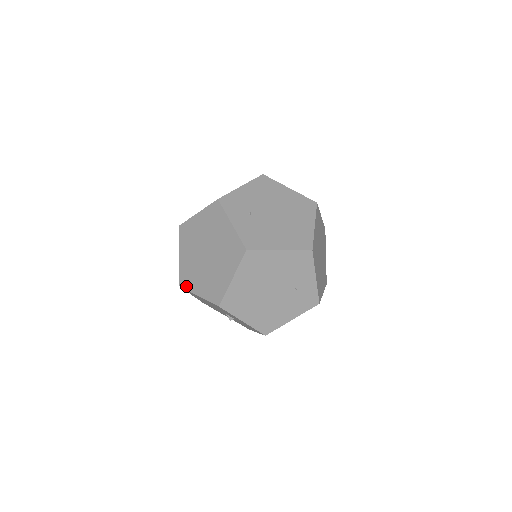
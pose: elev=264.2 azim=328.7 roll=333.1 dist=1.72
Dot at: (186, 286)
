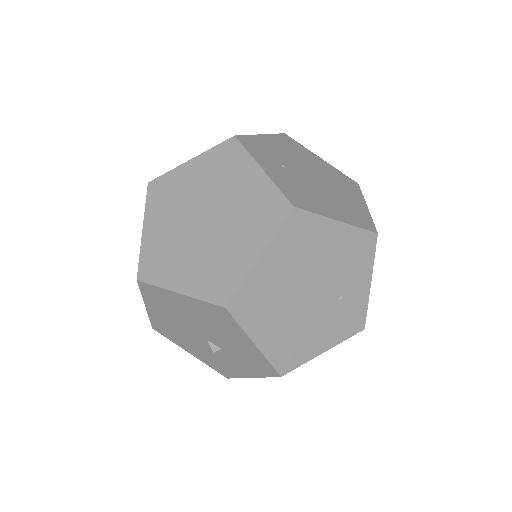
Dot at: (152, 278)
